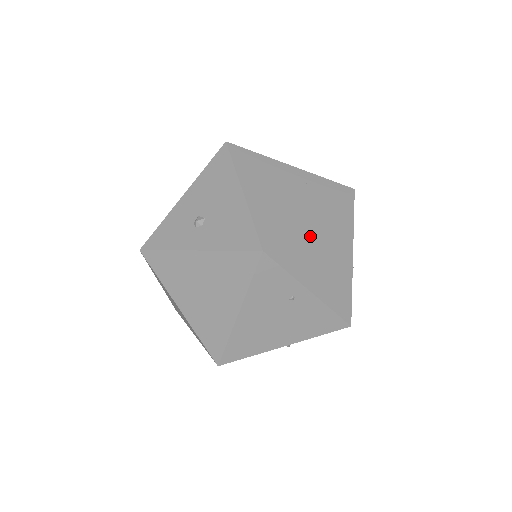
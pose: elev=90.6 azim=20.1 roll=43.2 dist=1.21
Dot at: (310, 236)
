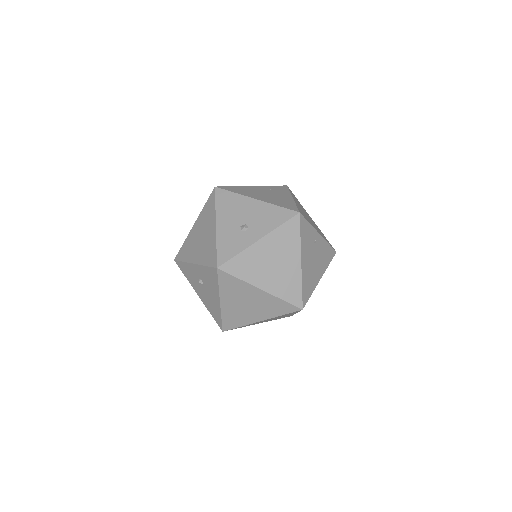
Dot at: (299, 207)
